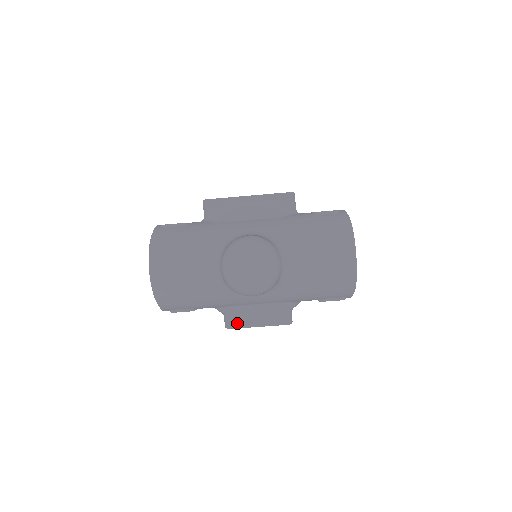
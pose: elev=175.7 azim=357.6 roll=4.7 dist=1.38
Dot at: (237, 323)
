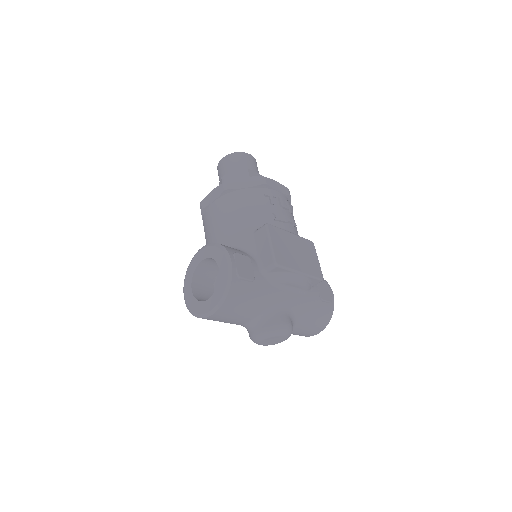
Dot at: occluded
